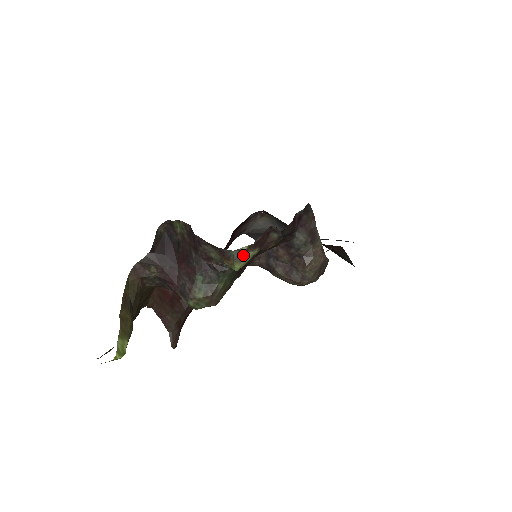
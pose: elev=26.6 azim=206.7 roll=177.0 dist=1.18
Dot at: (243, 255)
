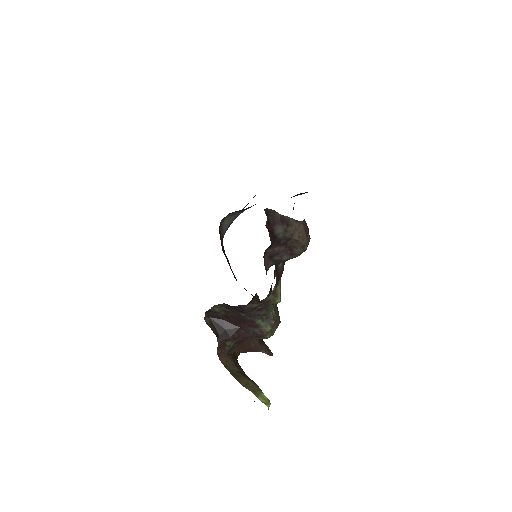
Dot at: (276, 292)
